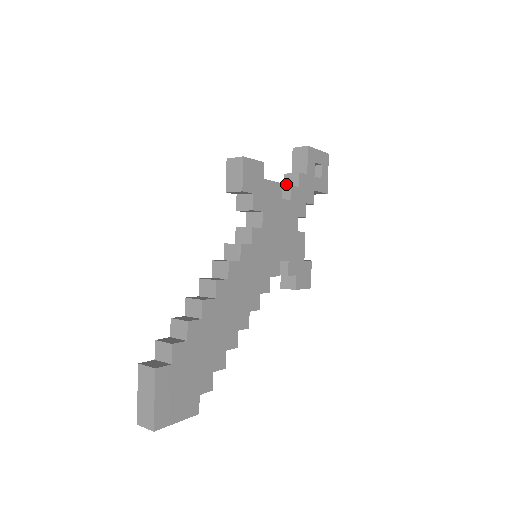
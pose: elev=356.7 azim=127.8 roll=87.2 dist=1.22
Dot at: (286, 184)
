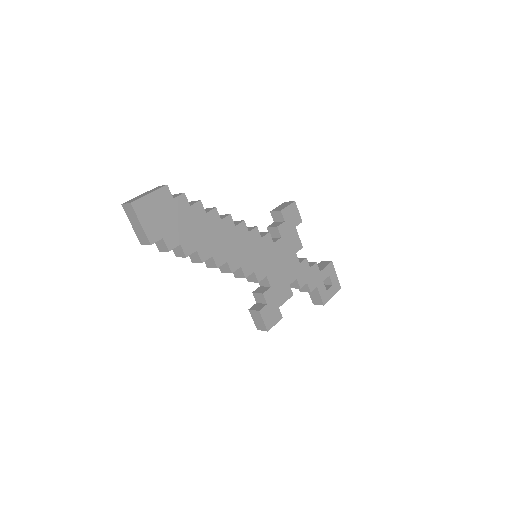
Dot at: occluded
